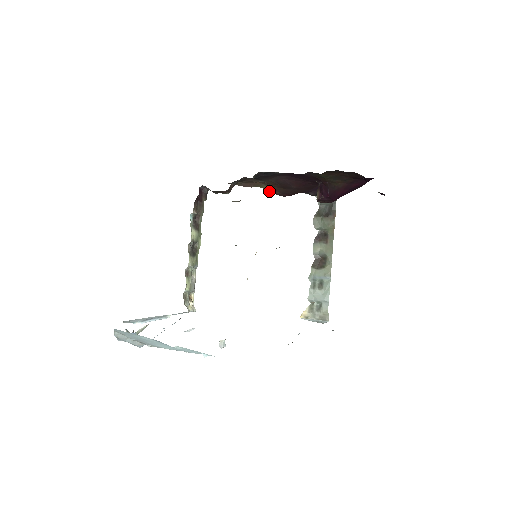
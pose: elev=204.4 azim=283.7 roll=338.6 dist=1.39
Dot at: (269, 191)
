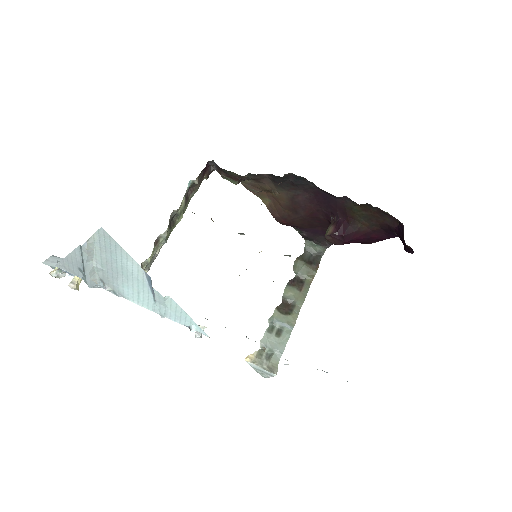
Dot at: (268, 209)
